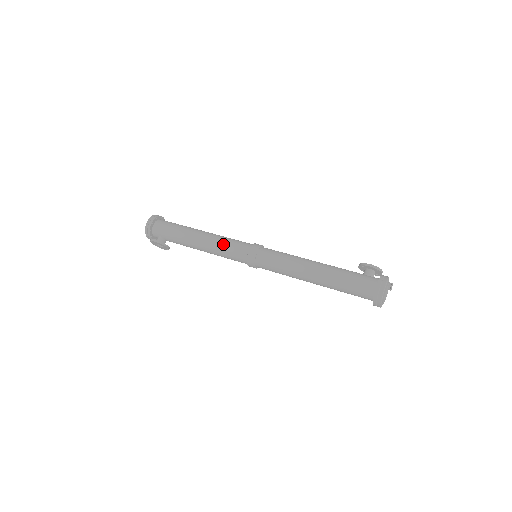
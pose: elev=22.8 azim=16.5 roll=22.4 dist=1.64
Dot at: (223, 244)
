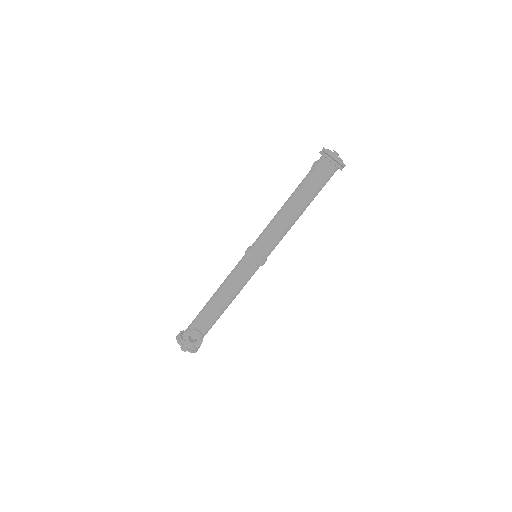
Dot at: (229, 274)
